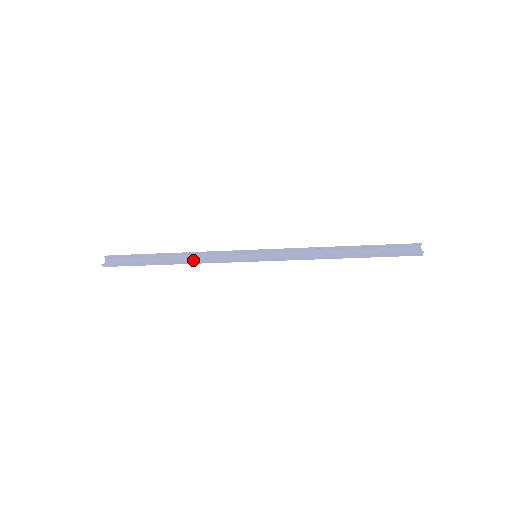
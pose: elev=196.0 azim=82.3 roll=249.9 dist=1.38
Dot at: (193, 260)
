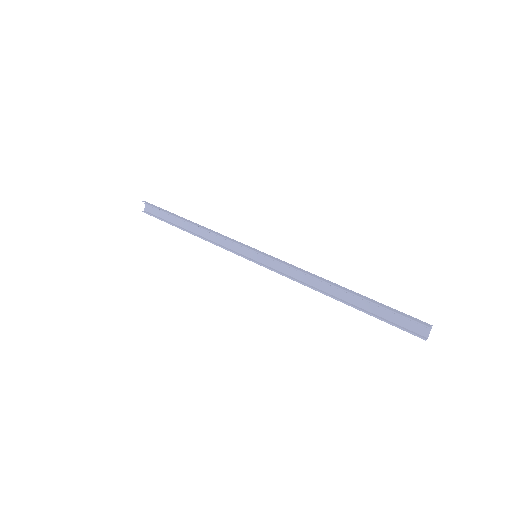
Dot at: (203, 239)
